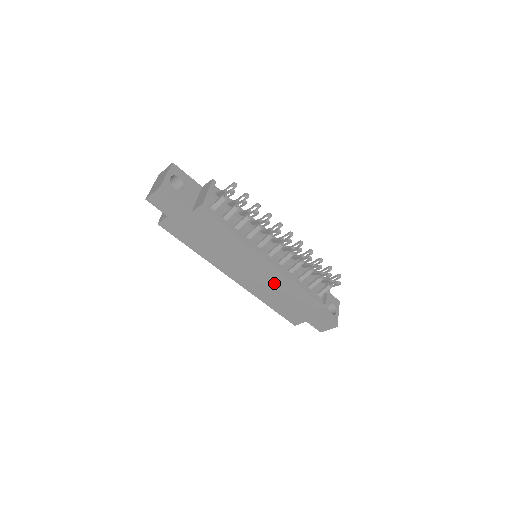
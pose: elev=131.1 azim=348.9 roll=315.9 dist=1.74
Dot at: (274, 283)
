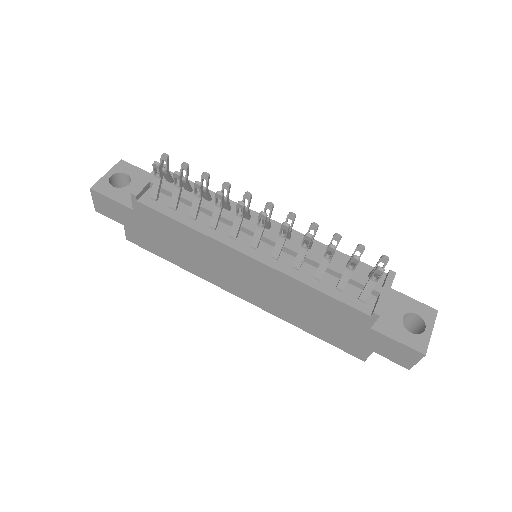
Dot at: (283, 291)
